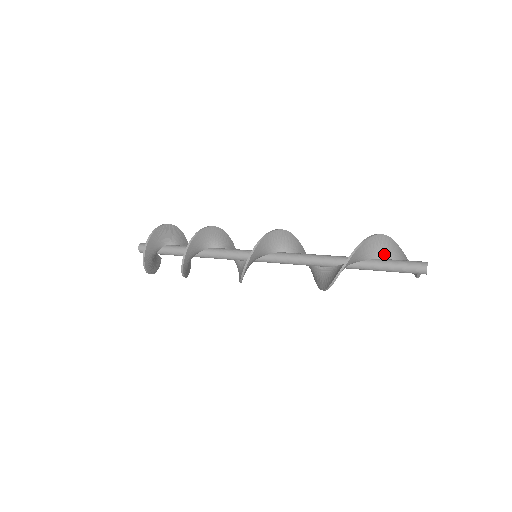
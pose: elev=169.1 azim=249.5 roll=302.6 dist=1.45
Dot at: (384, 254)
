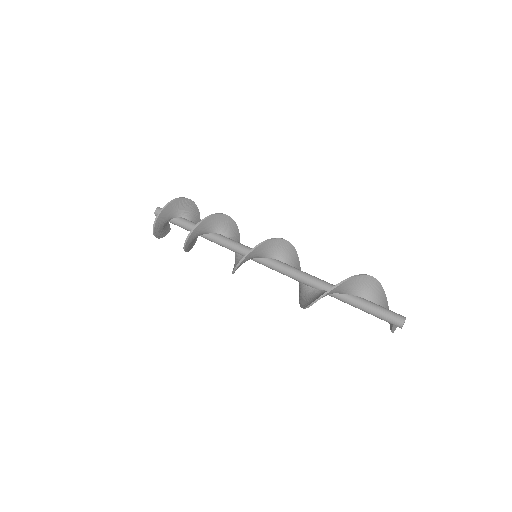
Dot at: (370, 296)
